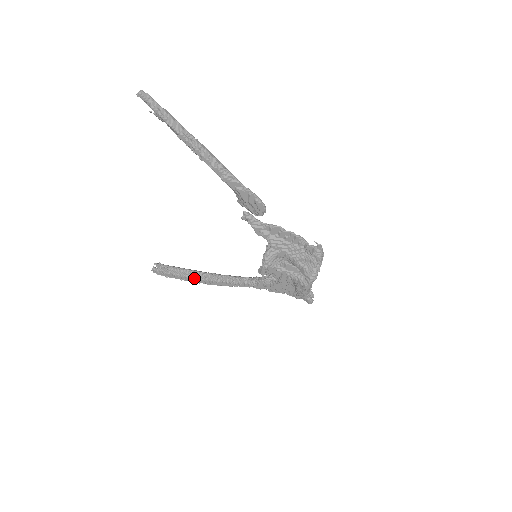
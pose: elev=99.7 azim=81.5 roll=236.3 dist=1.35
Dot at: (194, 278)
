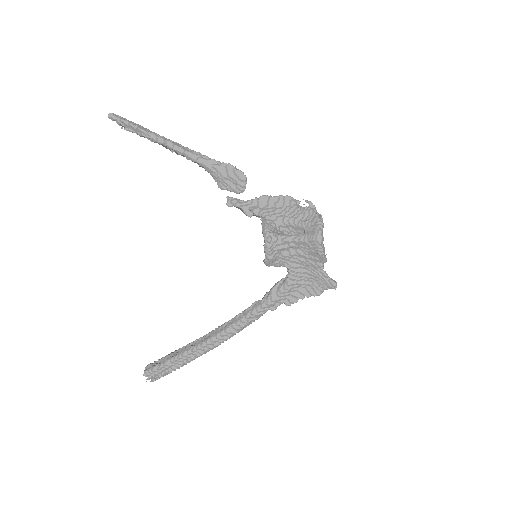
Dot at: (198, 345)
